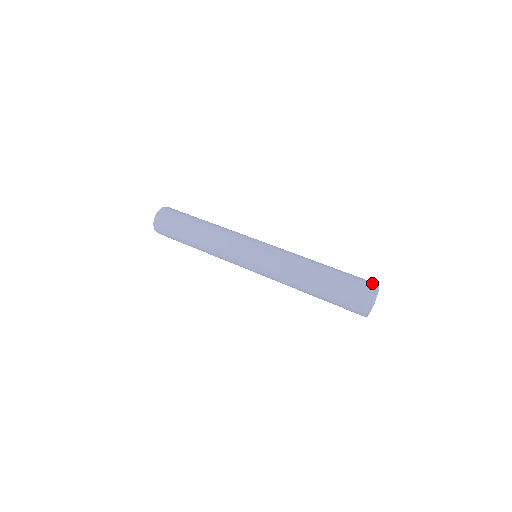
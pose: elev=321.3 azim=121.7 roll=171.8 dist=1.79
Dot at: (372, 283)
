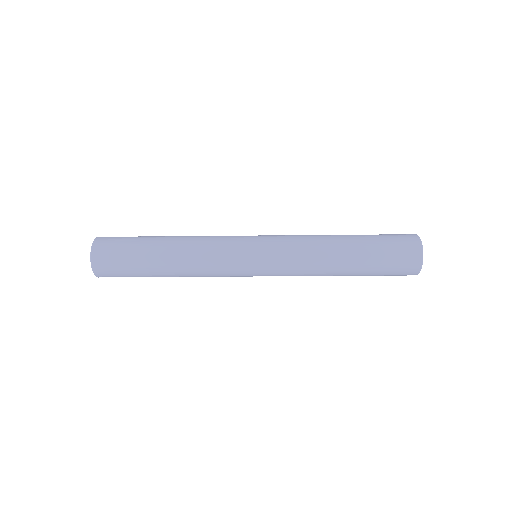
Dot at: (410, 234)
